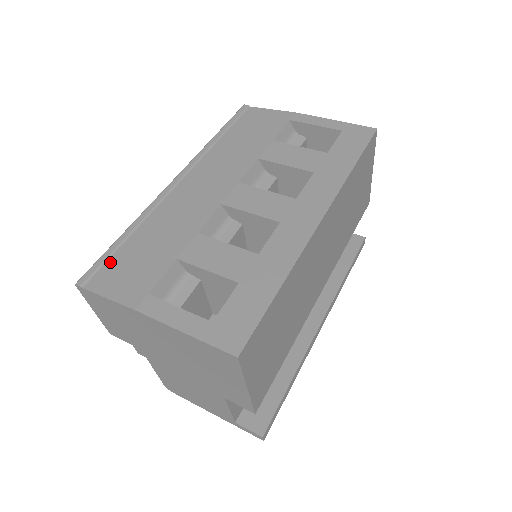
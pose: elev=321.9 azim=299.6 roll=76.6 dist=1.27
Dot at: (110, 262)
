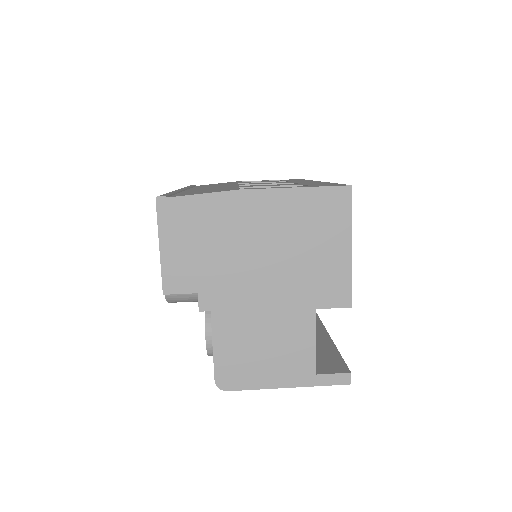
Dot at: occluded
